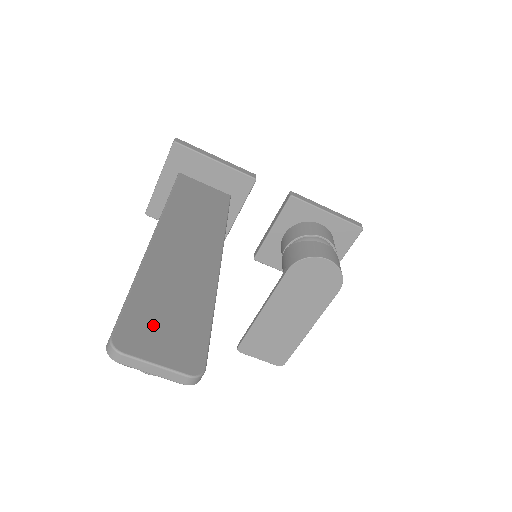
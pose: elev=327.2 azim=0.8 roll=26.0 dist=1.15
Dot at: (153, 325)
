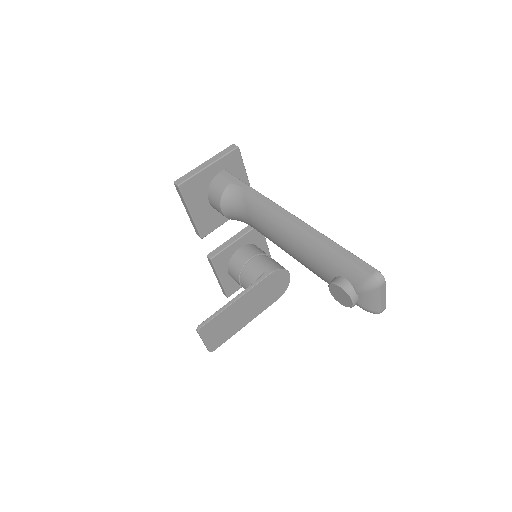
Dot at: occluded
